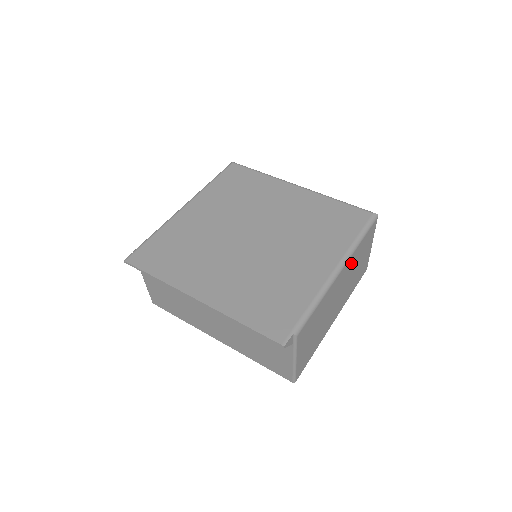
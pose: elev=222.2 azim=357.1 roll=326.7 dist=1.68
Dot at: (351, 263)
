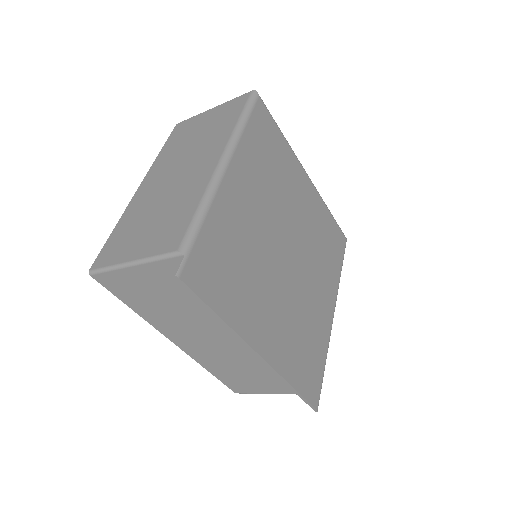
Dot at: occluded
